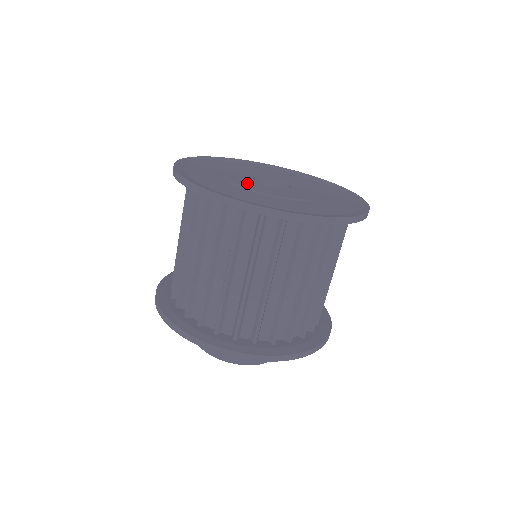
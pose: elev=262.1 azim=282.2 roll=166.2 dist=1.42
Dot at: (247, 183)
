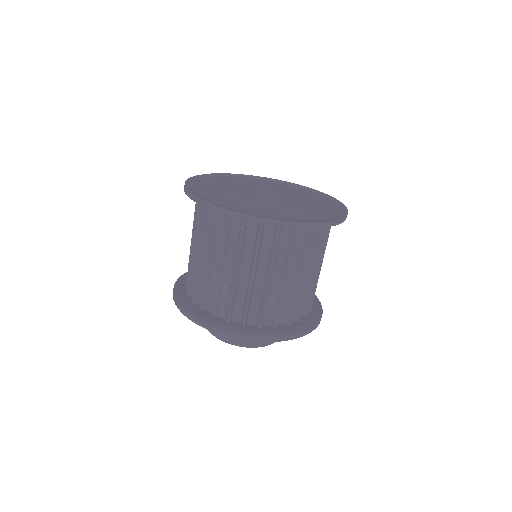
Dot at: (246, 197)
